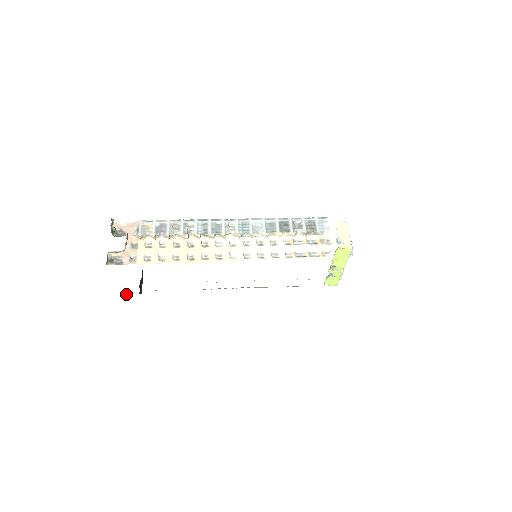
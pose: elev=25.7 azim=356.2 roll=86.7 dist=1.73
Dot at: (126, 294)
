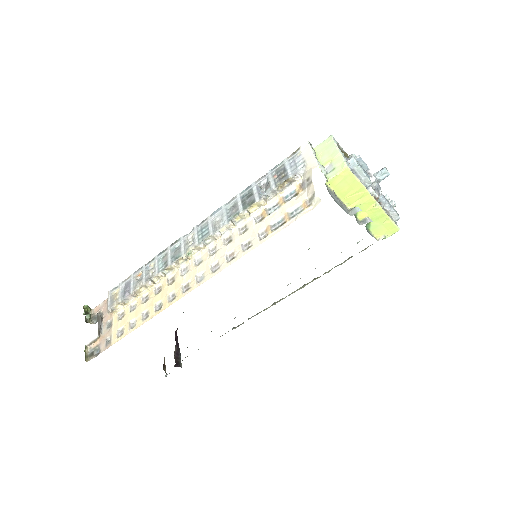
Dot at: (166, 374)
